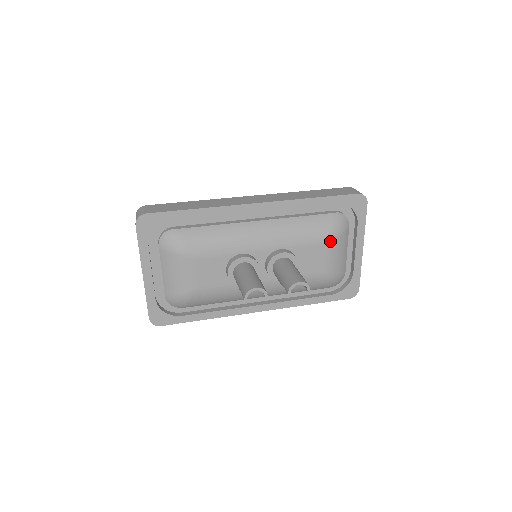
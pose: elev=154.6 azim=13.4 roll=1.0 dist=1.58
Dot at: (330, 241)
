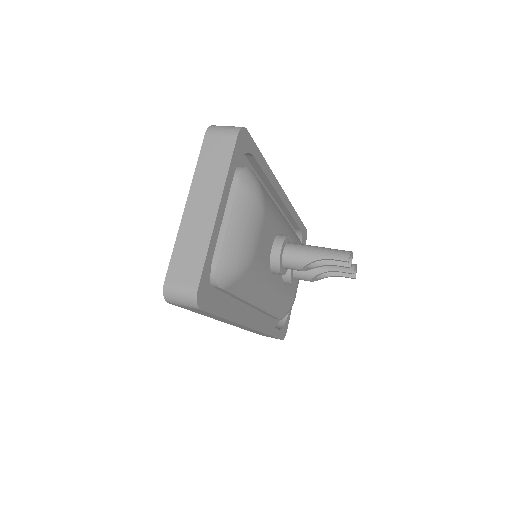
Dot at: occluded
